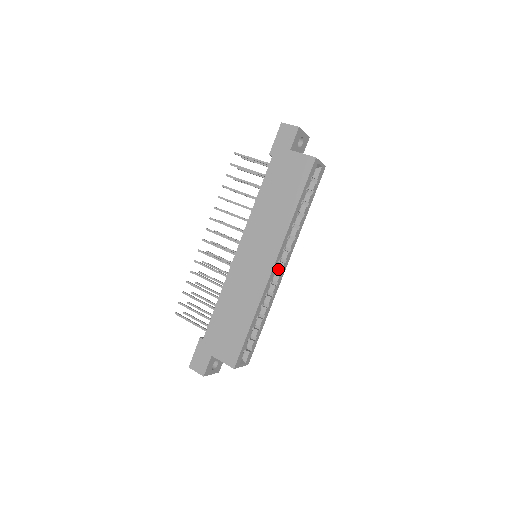
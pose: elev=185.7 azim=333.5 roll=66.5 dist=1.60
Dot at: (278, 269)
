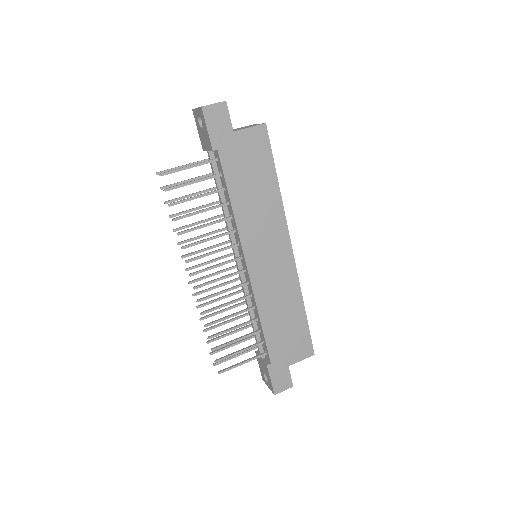
Dot at: occluded
